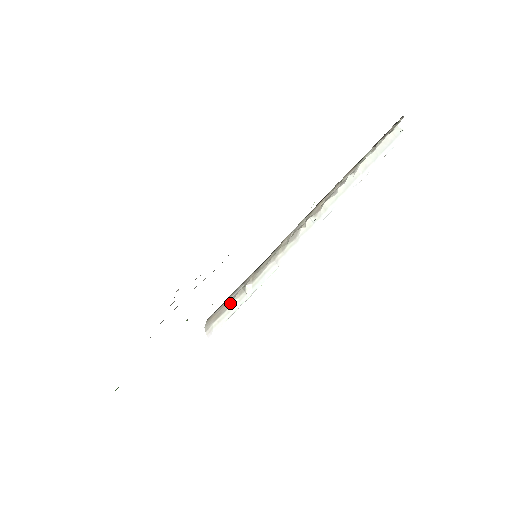
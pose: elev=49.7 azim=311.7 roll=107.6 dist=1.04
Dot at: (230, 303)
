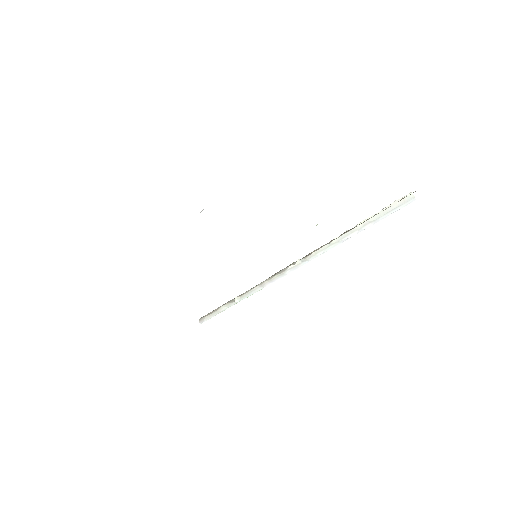
Dot at: (221, 306)
